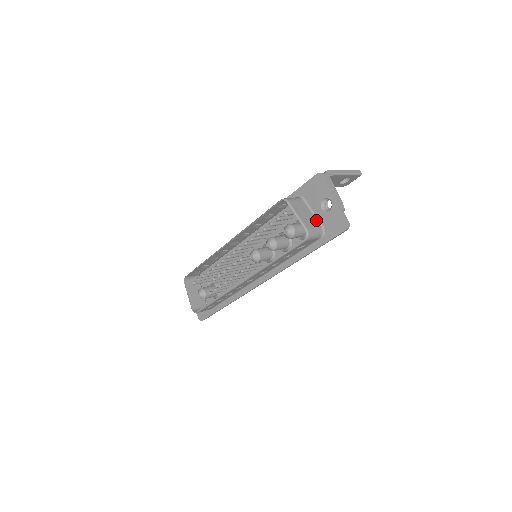
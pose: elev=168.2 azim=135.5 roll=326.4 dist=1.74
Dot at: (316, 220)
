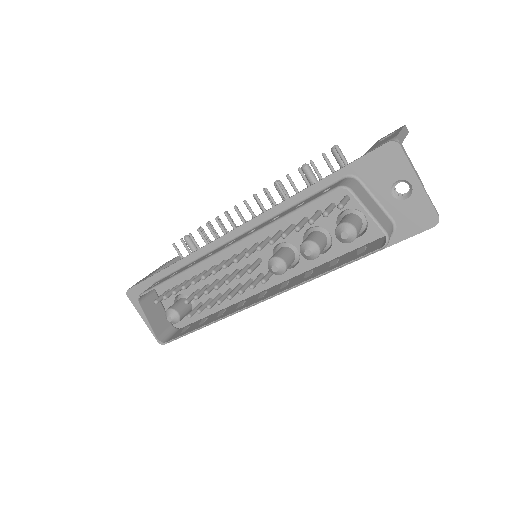
Dot at: (383, 212)
